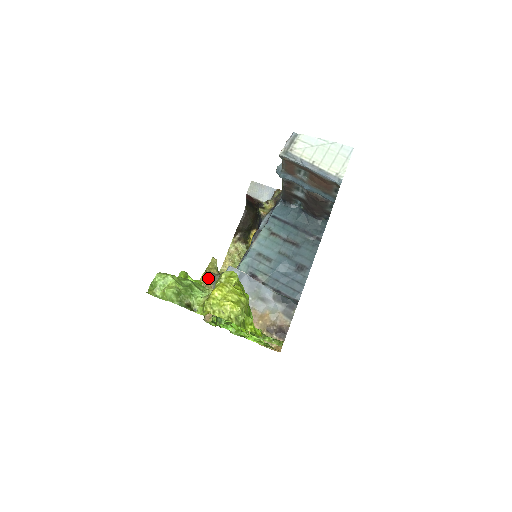
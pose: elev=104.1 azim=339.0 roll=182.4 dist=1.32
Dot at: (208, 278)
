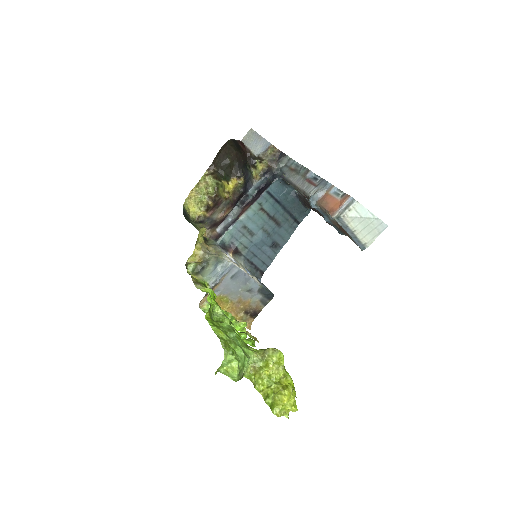
Dot at: (201, 256)
